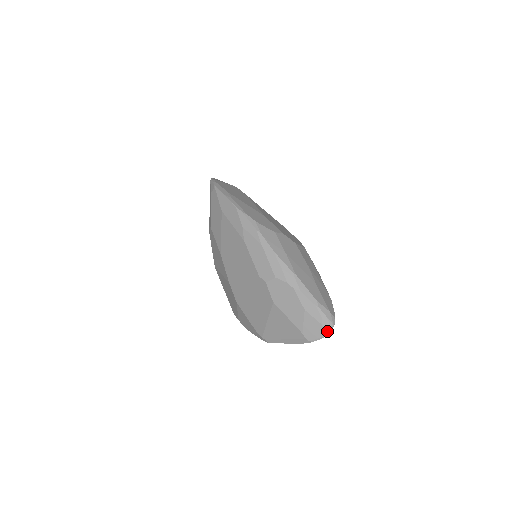
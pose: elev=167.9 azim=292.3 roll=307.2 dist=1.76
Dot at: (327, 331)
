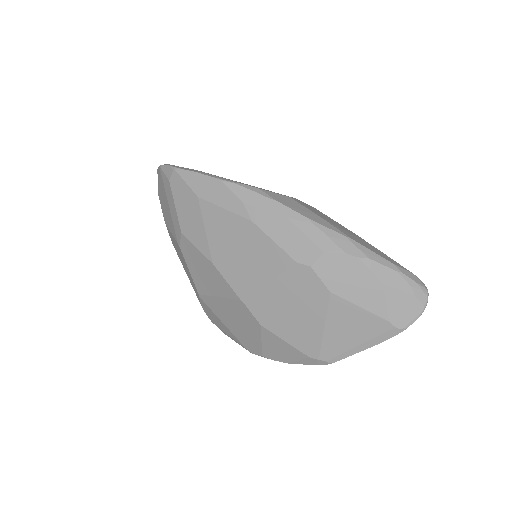
Dot at: (423, 302)
